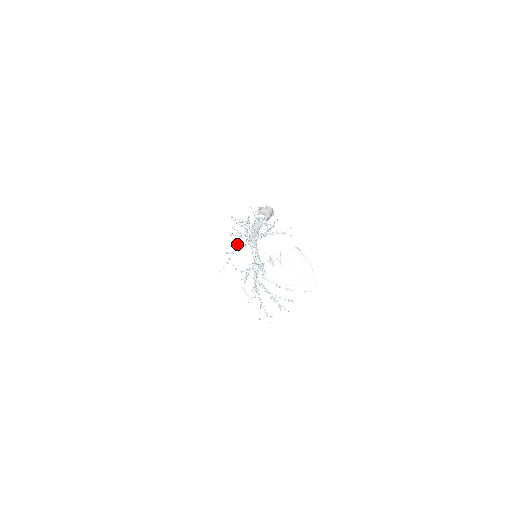
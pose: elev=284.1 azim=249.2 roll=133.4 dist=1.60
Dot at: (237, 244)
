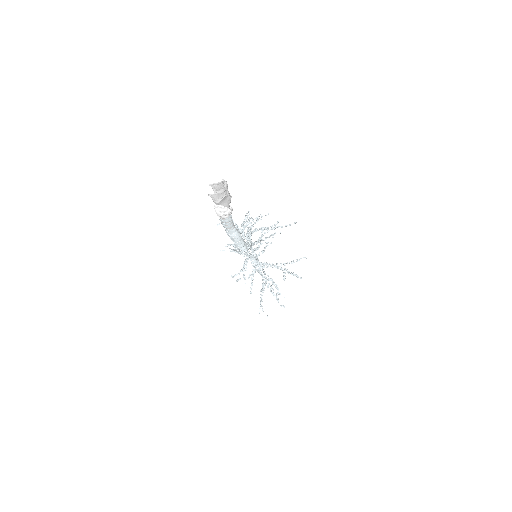
Dot at: occluded
